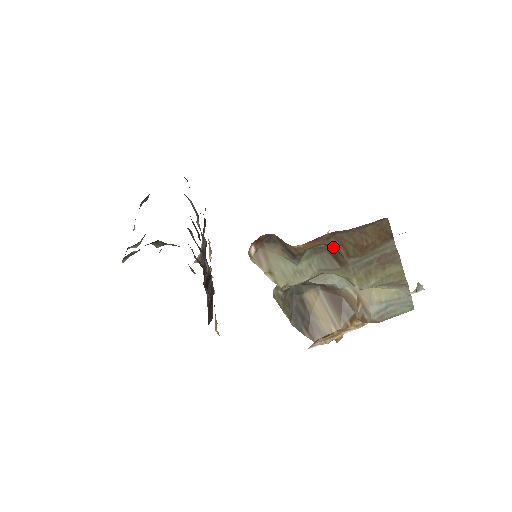
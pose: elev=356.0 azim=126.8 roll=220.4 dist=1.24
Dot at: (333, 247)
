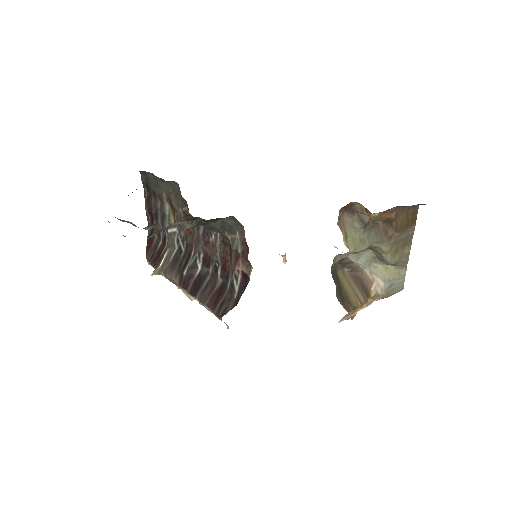
Dot at: (390, 221)
